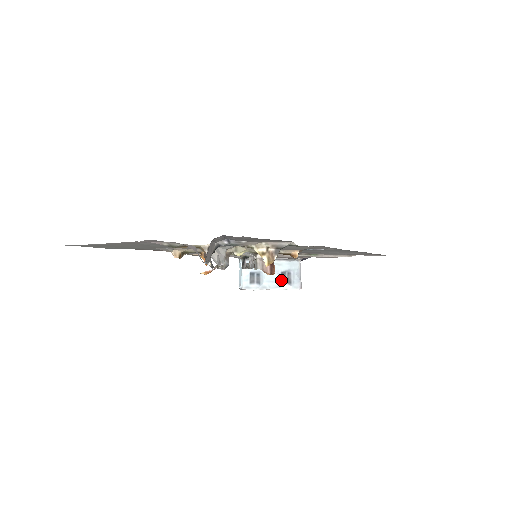
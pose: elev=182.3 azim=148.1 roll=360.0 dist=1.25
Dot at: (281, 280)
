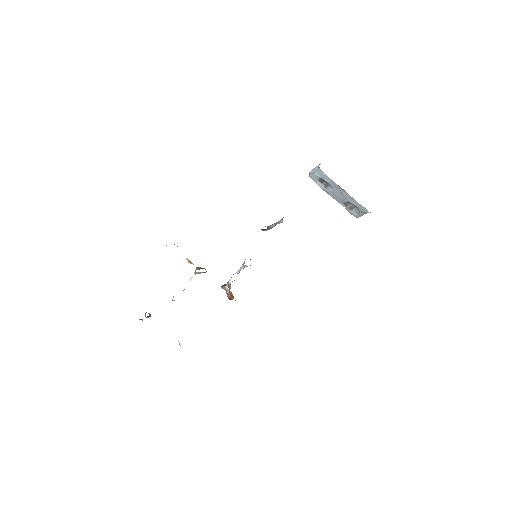
Dot at: (345, 202)
